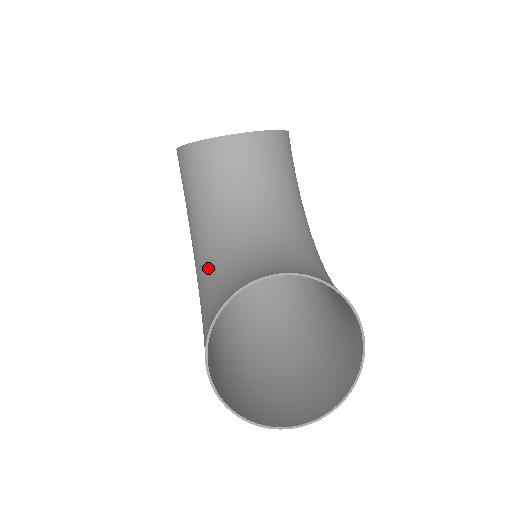
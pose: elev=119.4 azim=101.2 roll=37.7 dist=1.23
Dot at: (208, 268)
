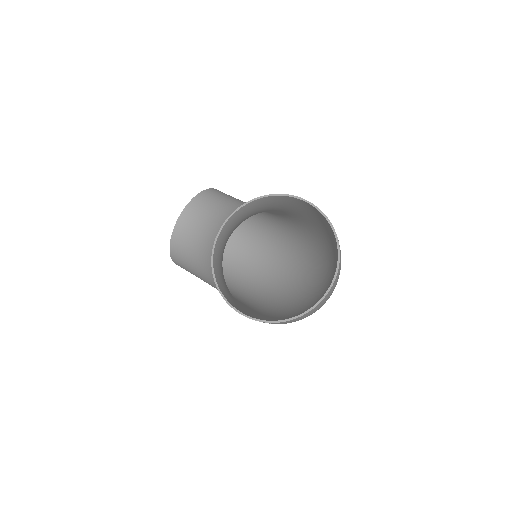
Dot at: occluded
